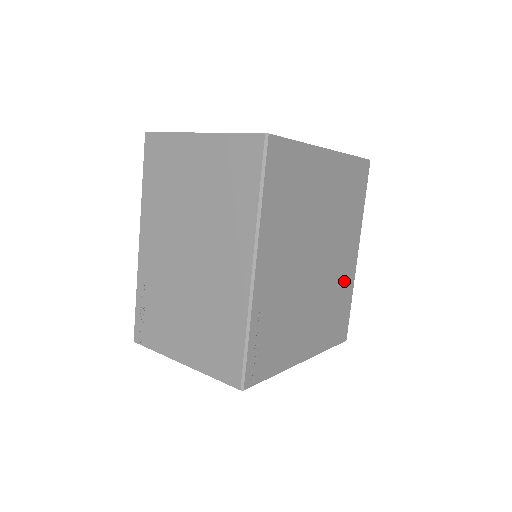
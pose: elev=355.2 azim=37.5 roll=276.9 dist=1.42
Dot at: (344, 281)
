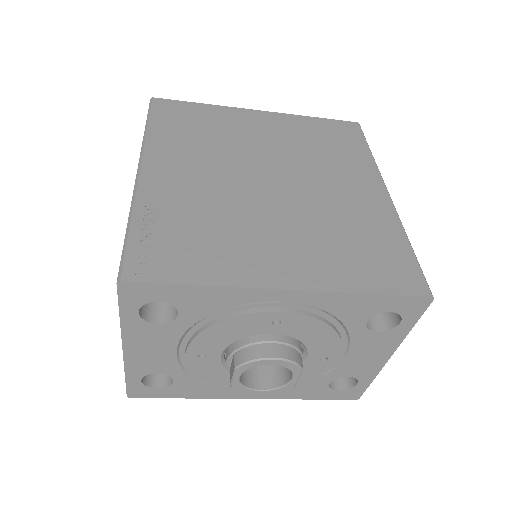
Dot at: (366, 215)
